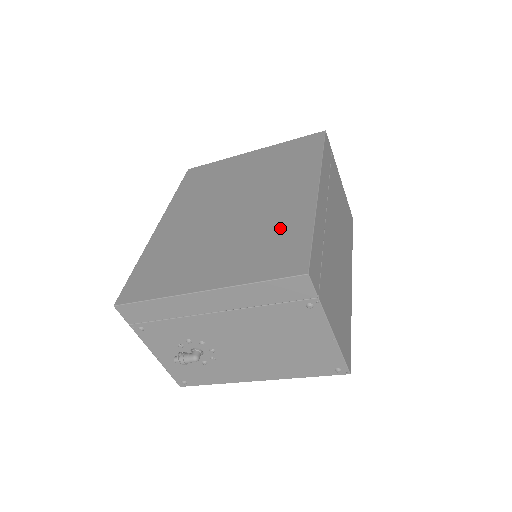
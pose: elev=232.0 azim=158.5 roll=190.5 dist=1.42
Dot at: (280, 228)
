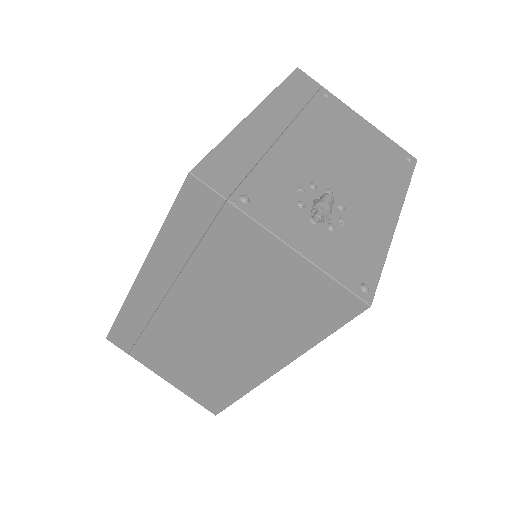
Dot at: occluded
